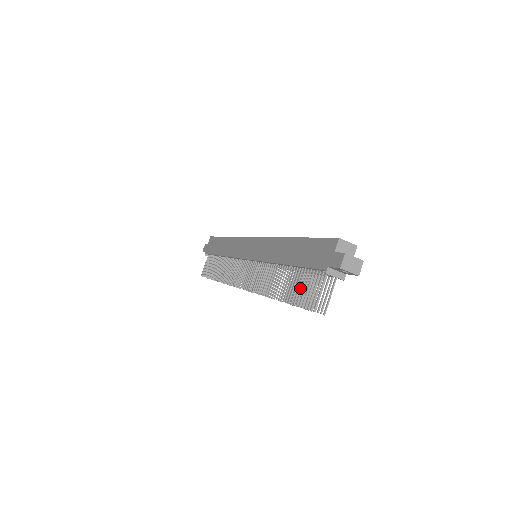
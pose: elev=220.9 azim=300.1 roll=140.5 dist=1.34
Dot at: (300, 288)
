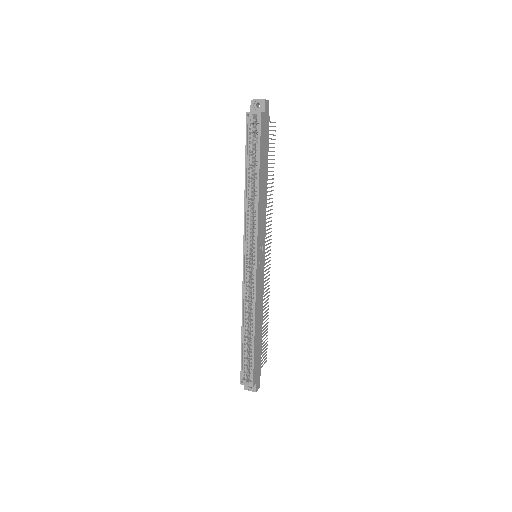
Dot at: (263, 333)
